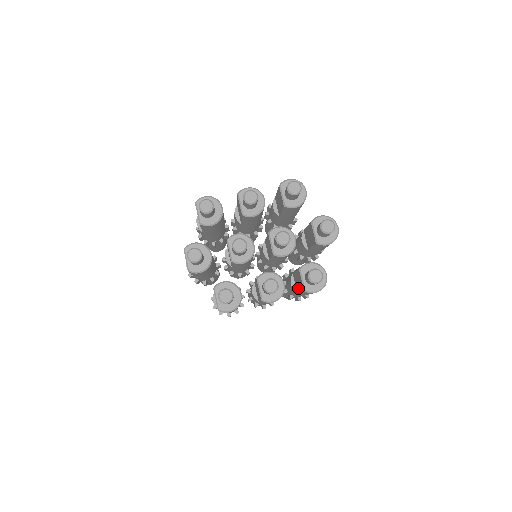
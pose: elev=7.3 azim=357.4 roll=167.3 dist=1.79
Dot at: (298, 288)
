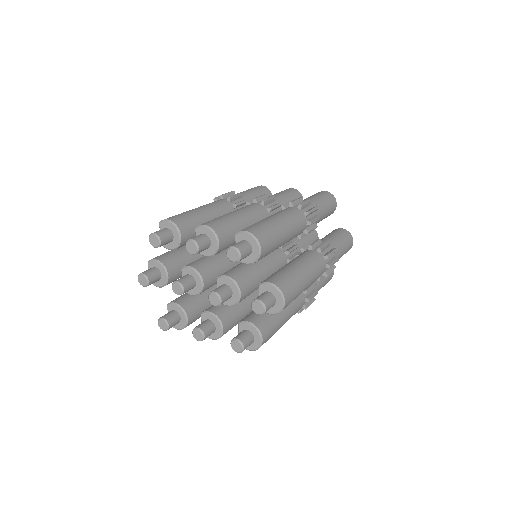
Dot at: occluded
